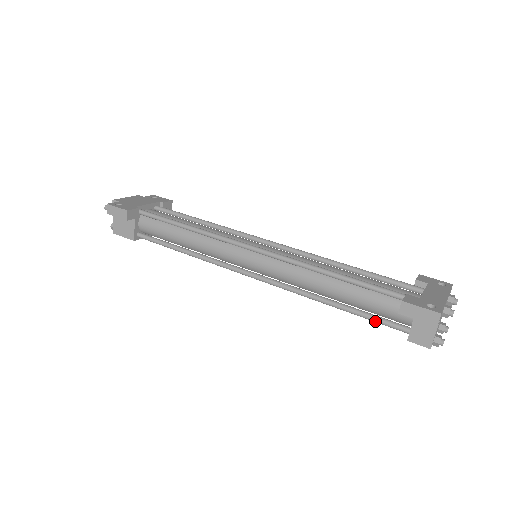
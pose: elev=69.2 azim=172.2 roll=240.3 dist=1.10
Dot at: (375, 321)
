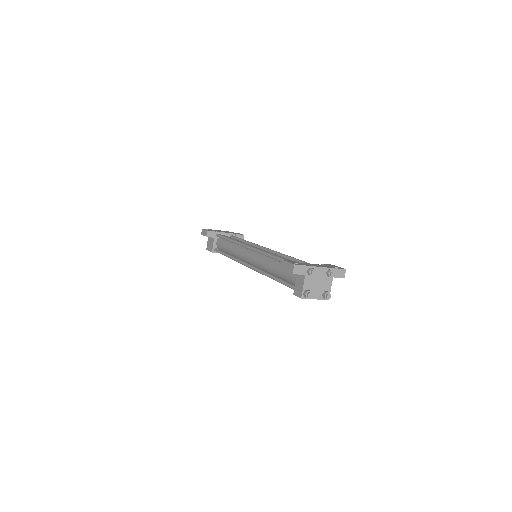
Dot at: (285, 285)
